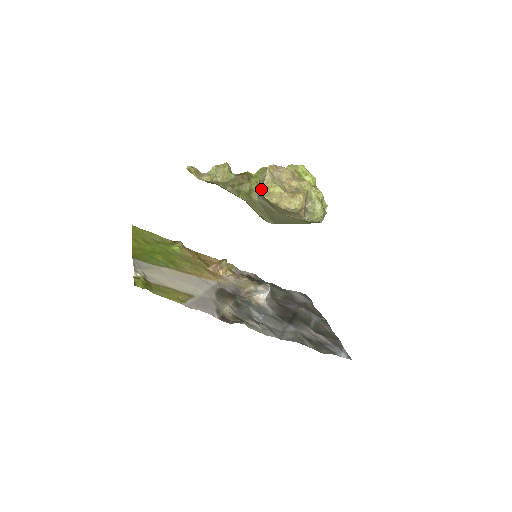
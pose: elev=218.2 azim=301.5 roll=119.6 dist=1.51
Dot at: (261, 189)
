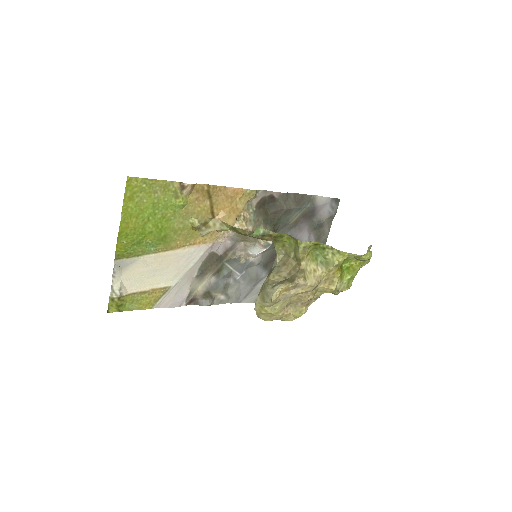
Dot at: (257, 301)
